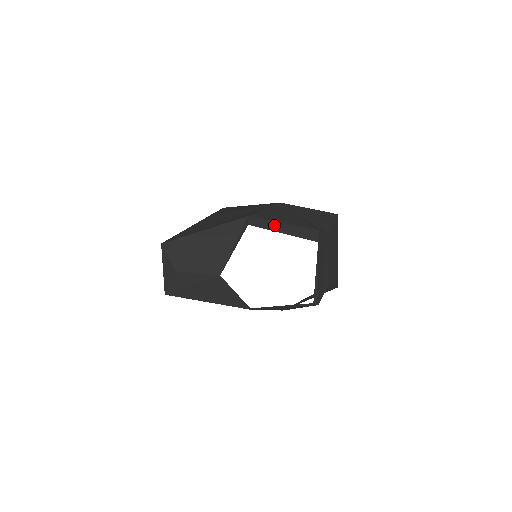
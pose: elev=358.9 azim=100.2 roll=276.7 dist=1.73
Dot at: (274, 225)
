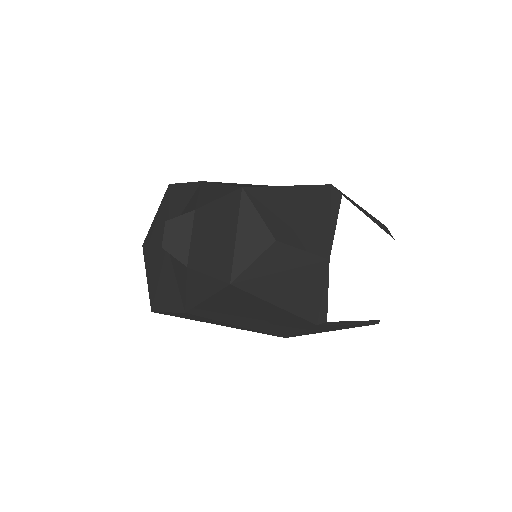
Dot at: (358, 205)
